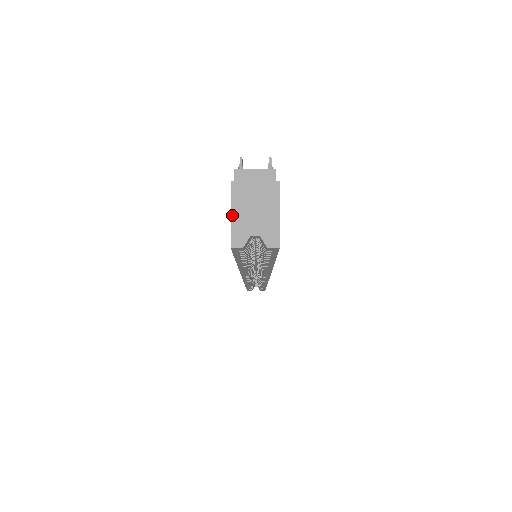
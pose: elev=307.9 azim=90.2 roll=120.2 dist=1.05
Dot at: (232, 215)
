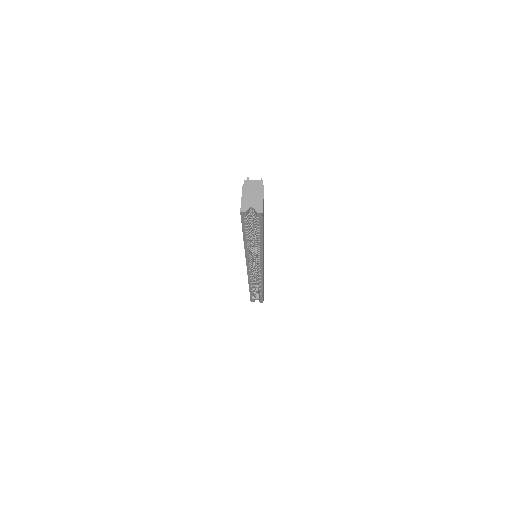
Dot at: (242, 198)
